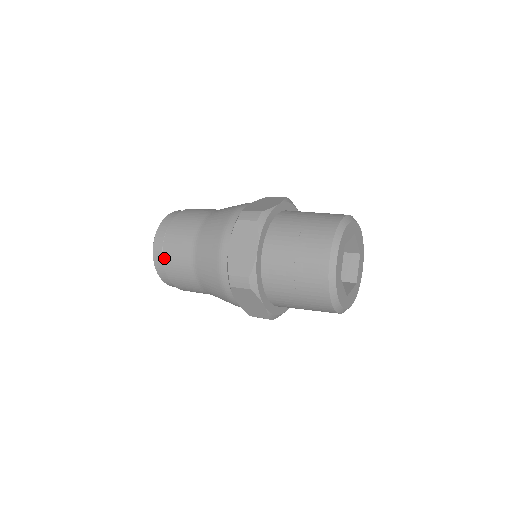
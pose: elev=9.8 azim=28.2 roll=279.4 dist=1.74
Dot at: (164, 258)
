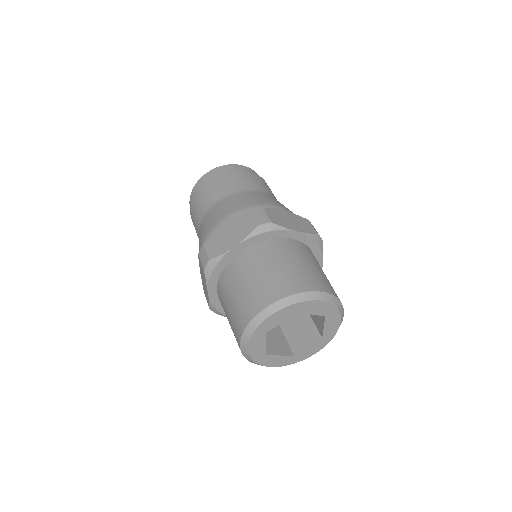
Dot at: (198, 191)
